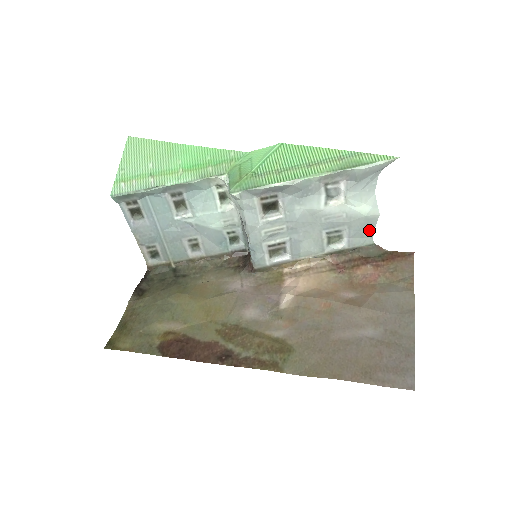
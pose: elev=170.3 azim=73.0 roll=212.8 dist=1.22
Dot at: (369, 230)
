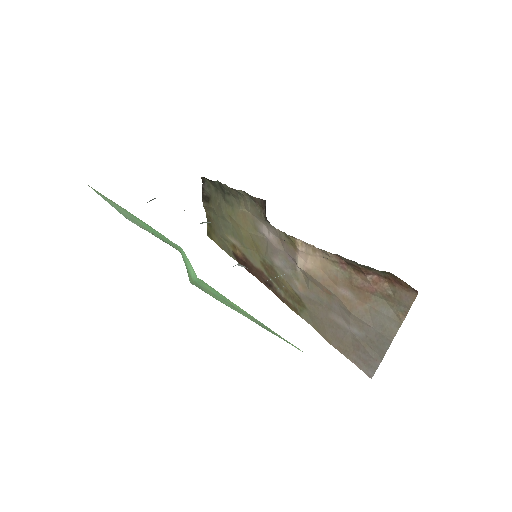
Dot at: occluded
